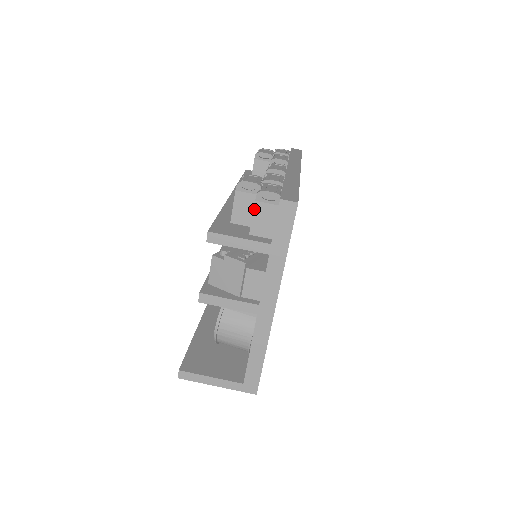
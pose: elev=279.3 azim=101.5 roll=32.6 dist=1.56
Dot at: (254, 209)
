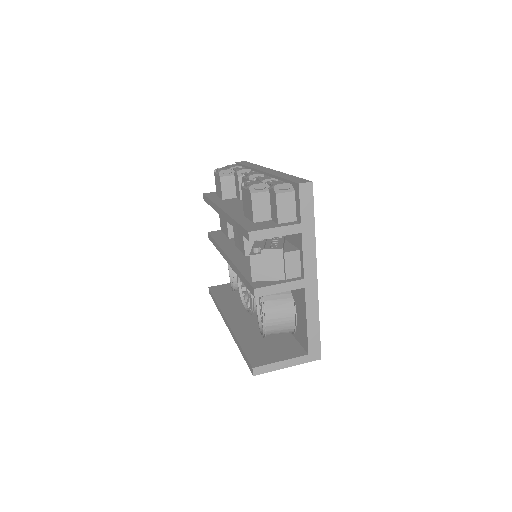
Dot at: (276, 201)
